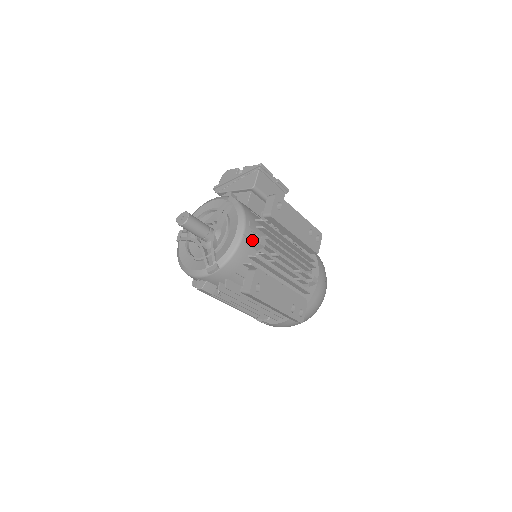
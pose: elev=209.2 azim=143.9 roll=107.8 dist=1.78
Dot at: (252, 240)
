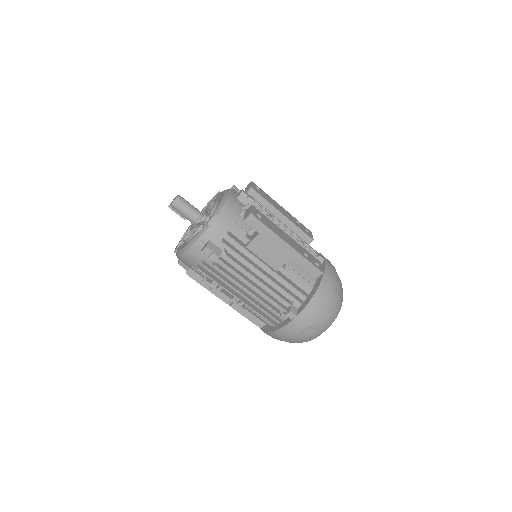
Dot at: (240, 193)
